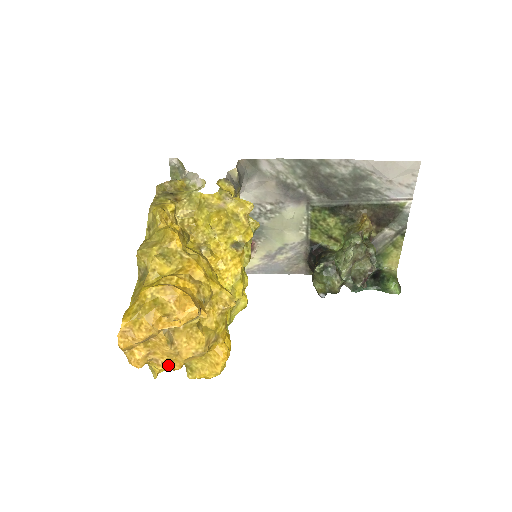
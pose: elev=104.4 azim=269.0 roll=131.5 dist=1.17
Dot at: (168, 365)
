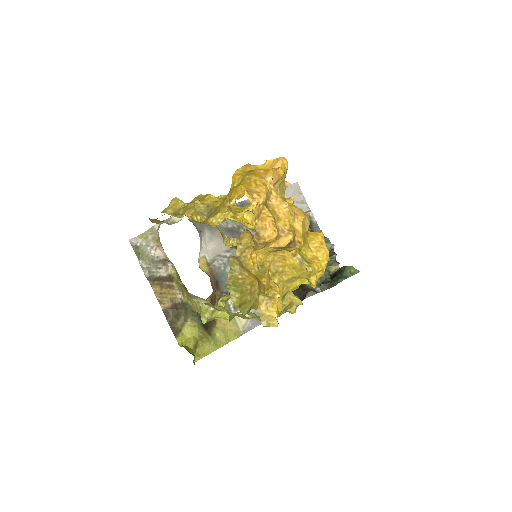
Dot at: (293, 234)
